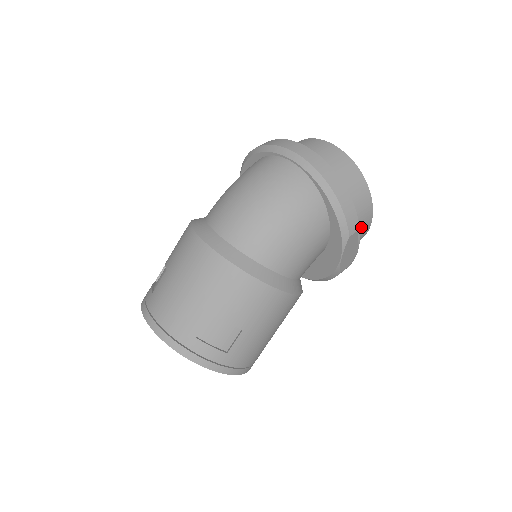
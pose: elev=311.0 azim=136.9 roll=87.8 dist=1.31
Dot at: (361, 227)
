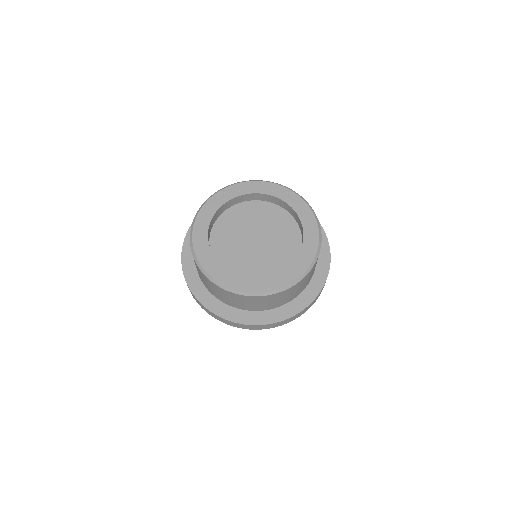
Dot at: occluded
